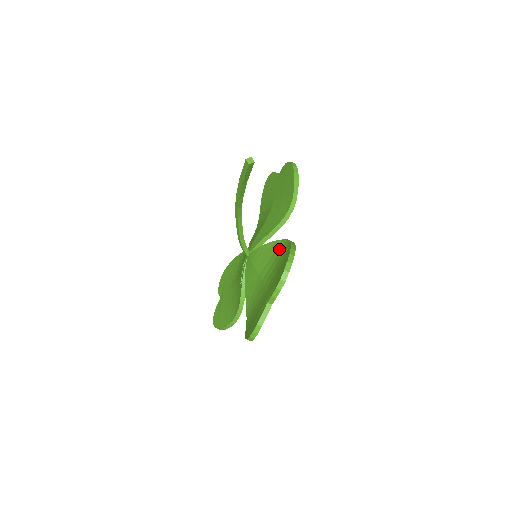
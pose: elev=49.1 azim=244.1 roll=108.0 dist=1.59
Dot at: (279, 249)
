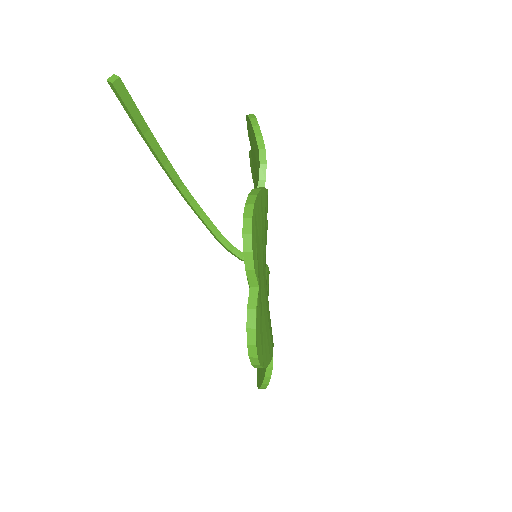
Dot at: occluded
